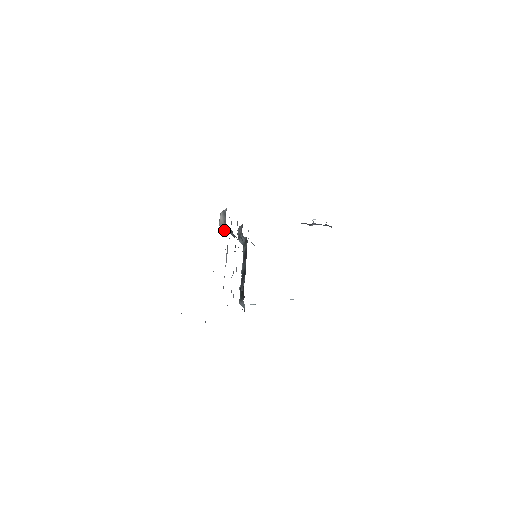
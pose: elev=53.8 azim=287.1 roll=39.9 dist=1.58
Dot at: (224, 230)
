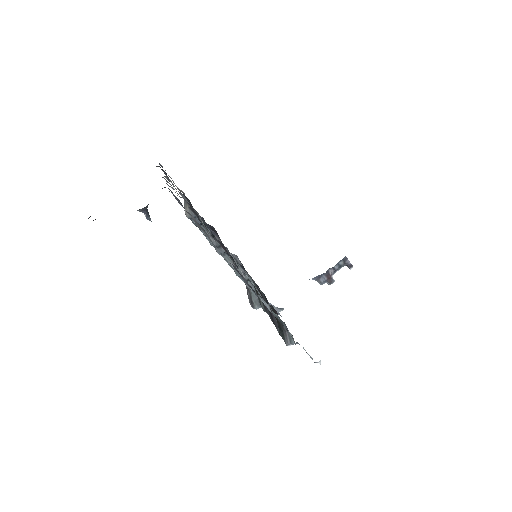
Dot at: (191, 212)
